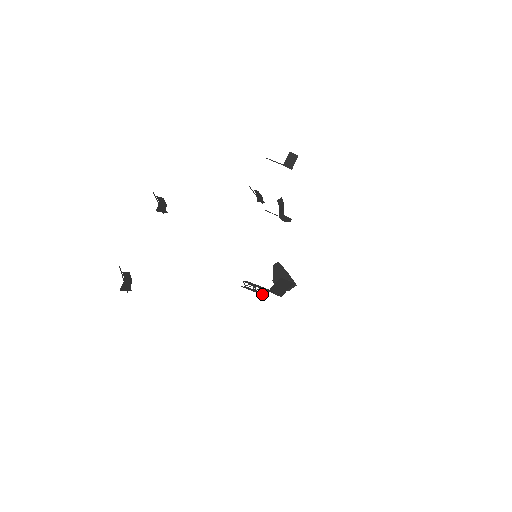
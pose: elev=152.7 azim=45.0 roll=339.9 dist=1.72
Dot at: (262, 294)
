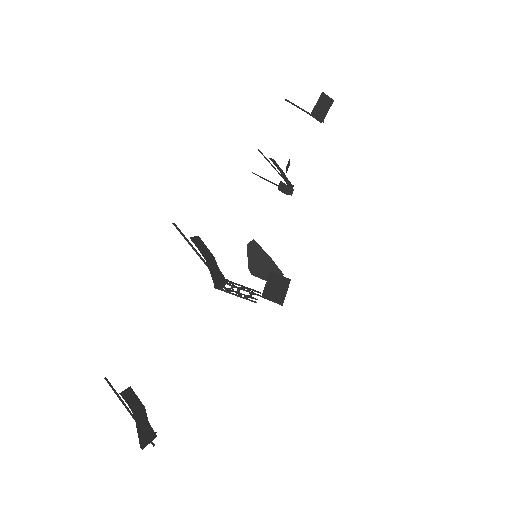
Dot at: (251, 300)
